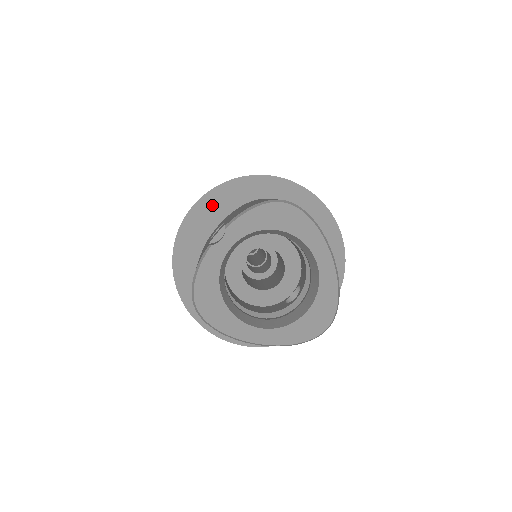
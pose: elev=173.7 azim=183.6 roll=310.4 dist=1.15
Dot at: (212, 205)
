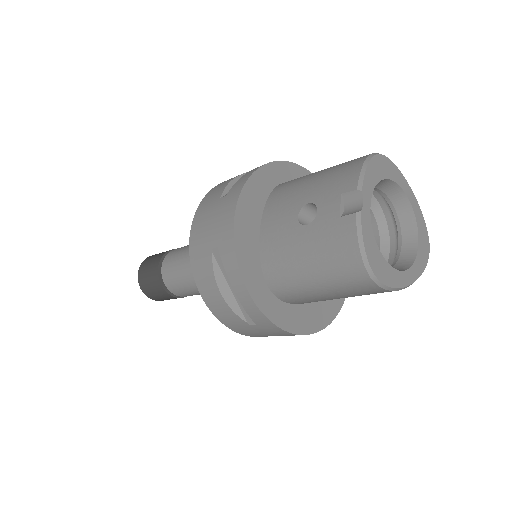
Dot at: (248, 206)
